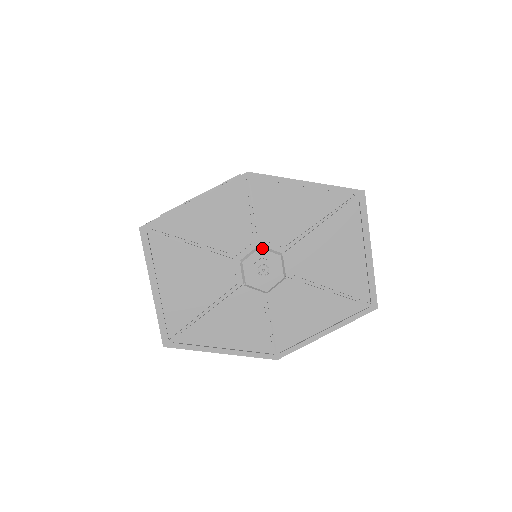
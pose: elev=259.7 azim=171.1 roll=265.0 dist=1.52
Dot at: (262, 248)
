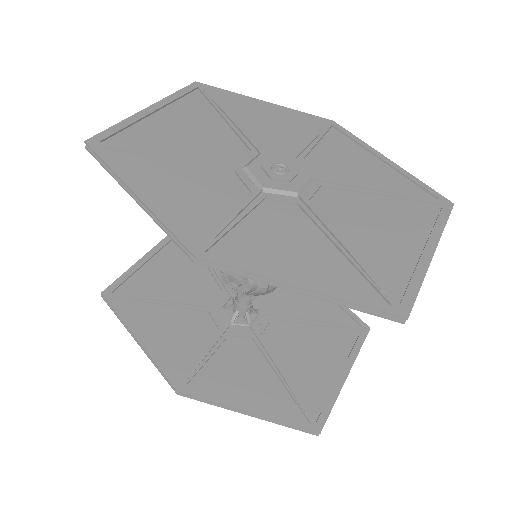
Dot at: (296, 159)
